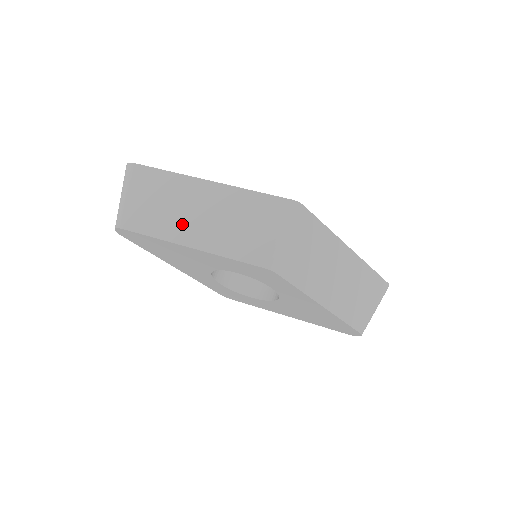
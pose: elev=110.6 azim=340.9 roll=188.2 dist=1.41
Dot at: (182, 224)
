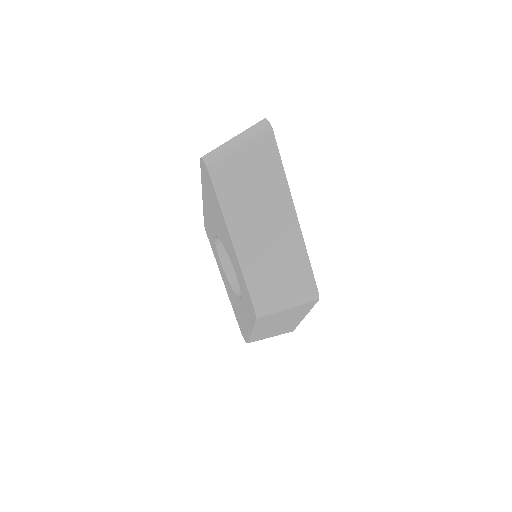
Dot at: (247, 223)
